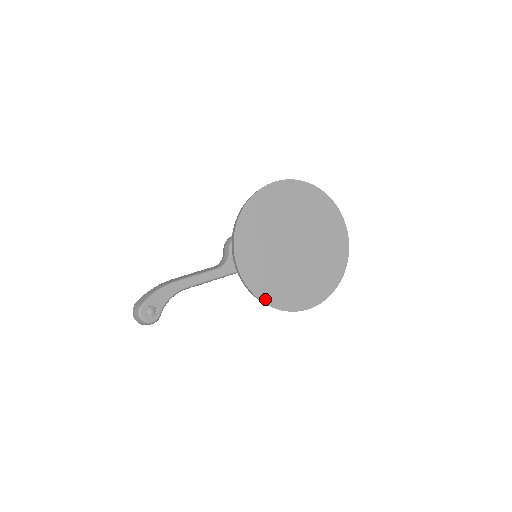
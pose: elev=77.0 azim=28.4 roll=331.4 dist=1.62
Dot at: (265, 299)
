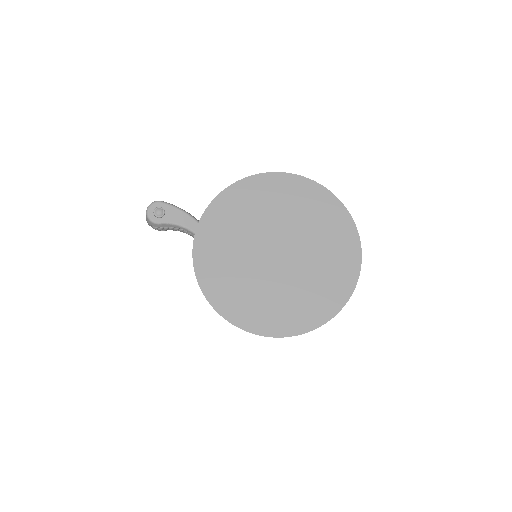
Dot at: (198, 245)
